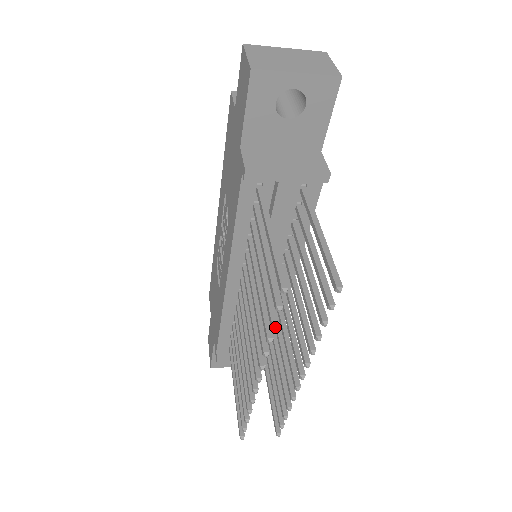
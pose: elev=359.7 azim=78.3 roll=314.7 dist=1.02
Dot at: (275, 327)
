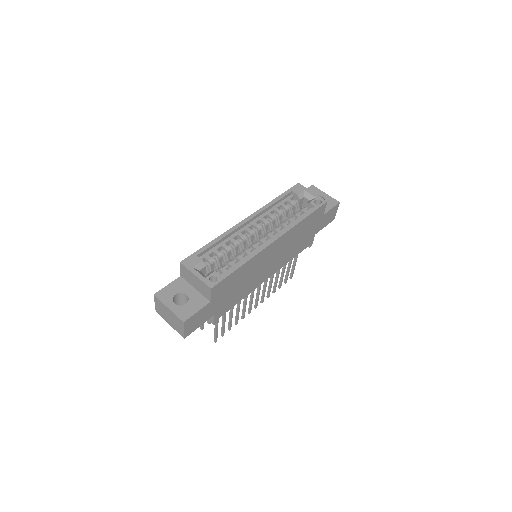
Dot at: occluded
